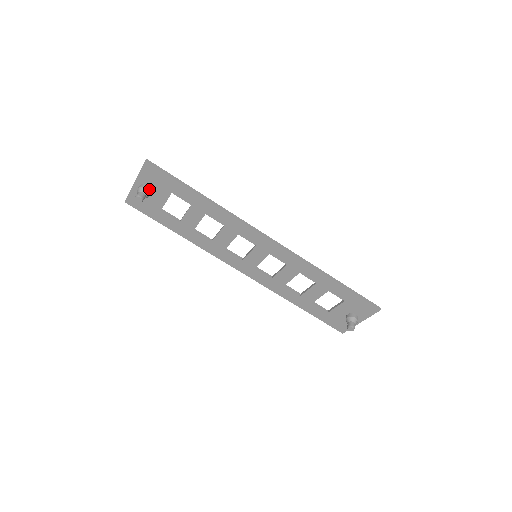
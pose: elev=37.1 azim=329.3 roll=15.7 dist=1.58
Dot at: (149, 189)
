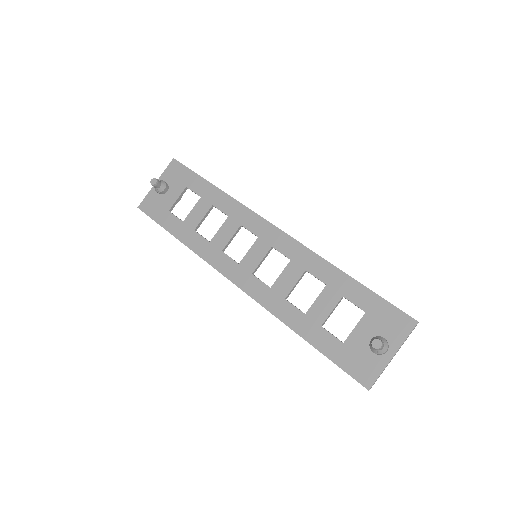
Dot at: (167, 184)
